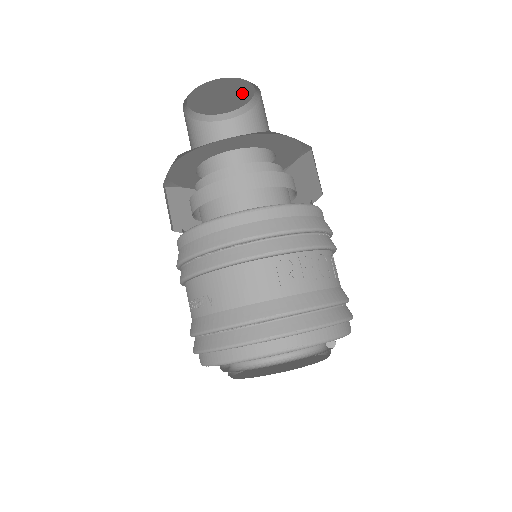
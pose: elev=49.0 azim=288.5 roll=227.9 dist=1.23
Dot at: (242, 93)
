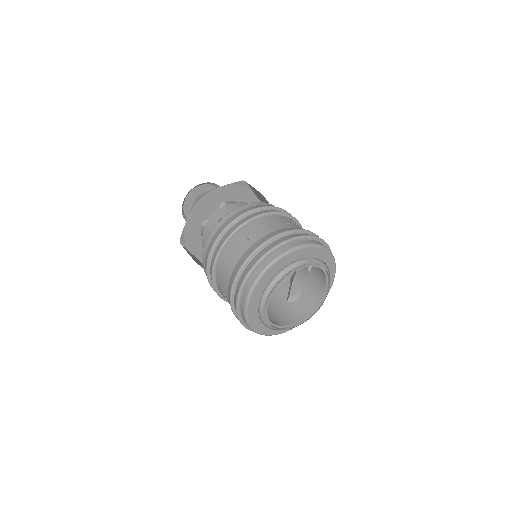
Dot at: occluded
